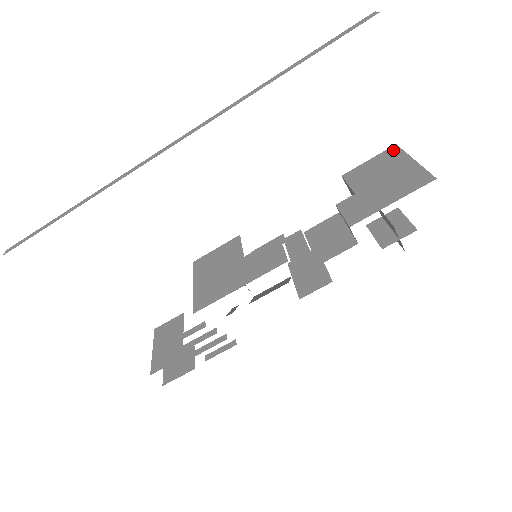
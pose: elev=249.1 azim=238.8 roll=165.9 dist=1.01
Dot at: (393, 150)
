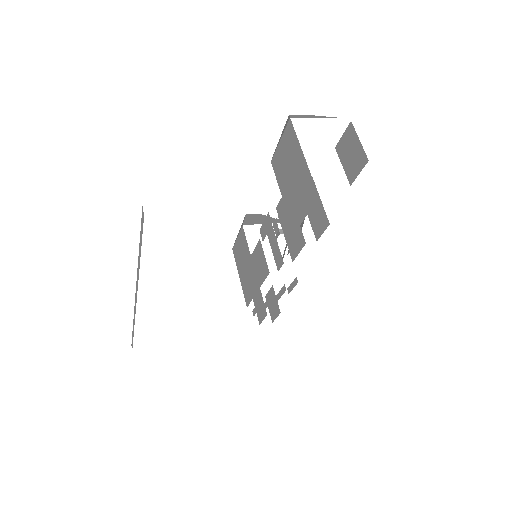
Dot at: (290, 130)
